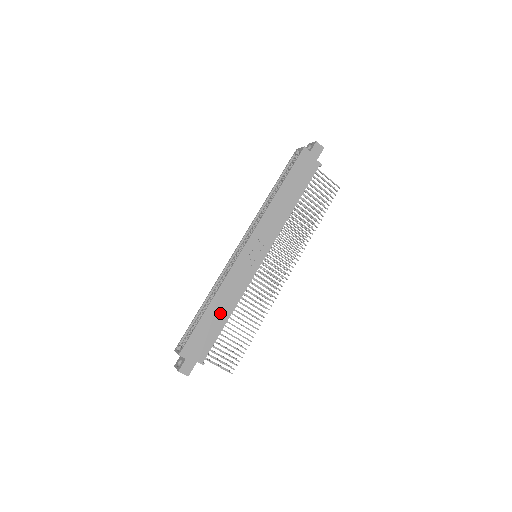
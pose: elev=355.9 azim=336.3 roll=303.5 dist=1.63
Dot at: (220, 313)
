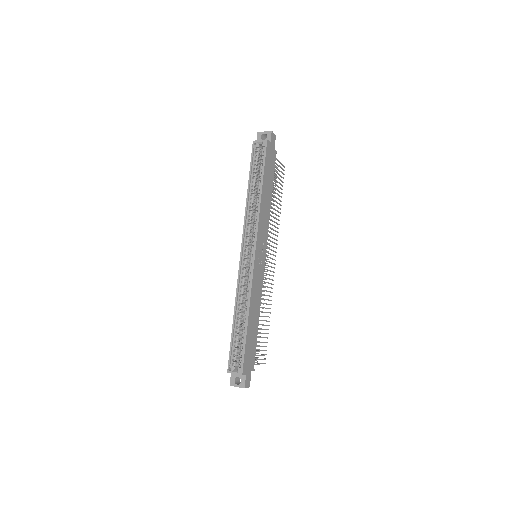
Dot at: (254, 321)
